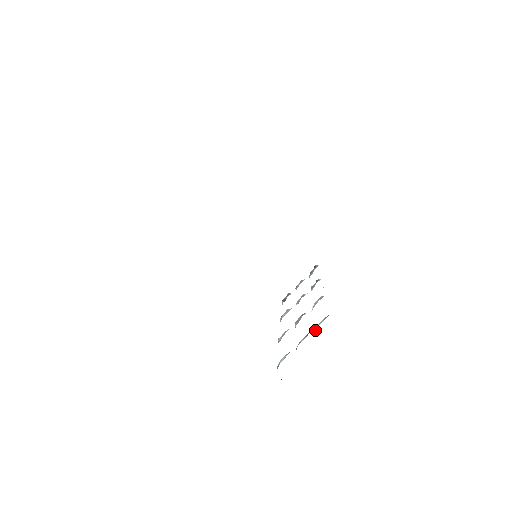
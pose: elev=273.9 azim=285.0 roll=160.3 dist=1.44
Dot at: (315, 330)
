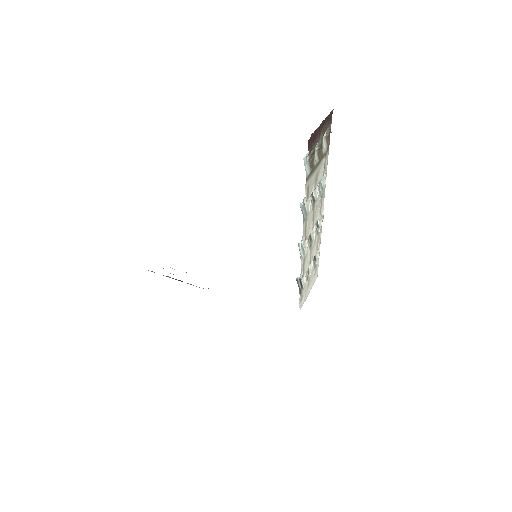
Dot at: occluded
